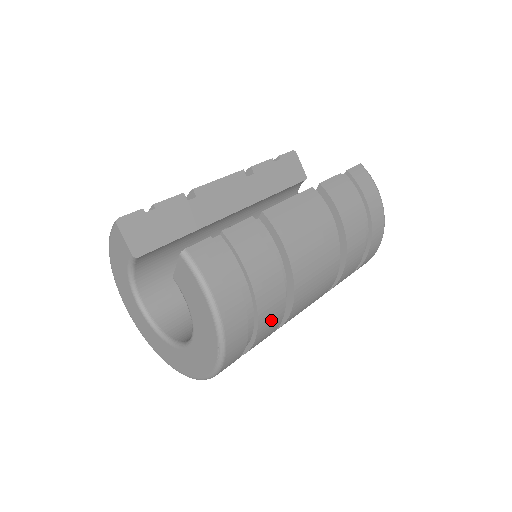
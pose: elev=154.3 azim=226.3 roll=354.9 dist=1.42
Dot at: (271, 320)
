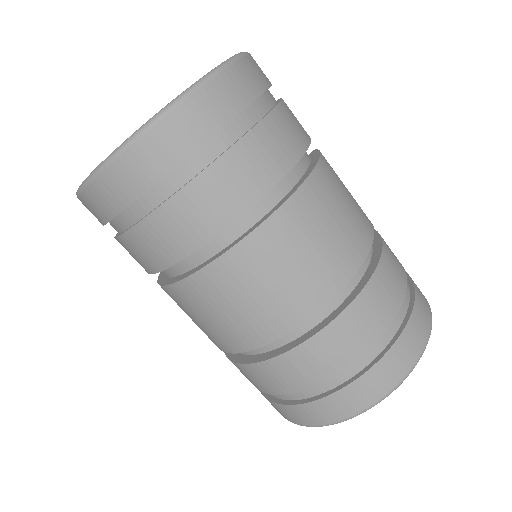
Dot at: (257, 163)
